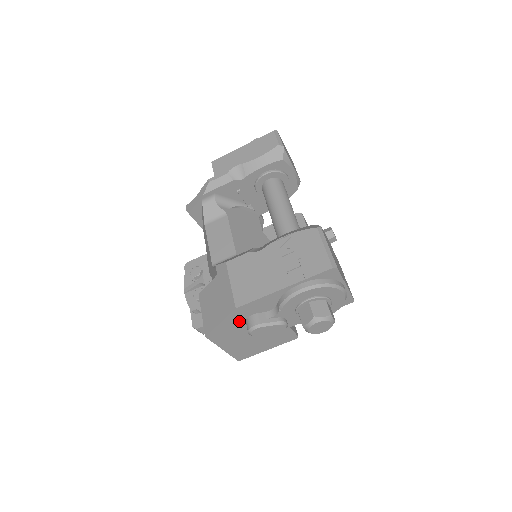
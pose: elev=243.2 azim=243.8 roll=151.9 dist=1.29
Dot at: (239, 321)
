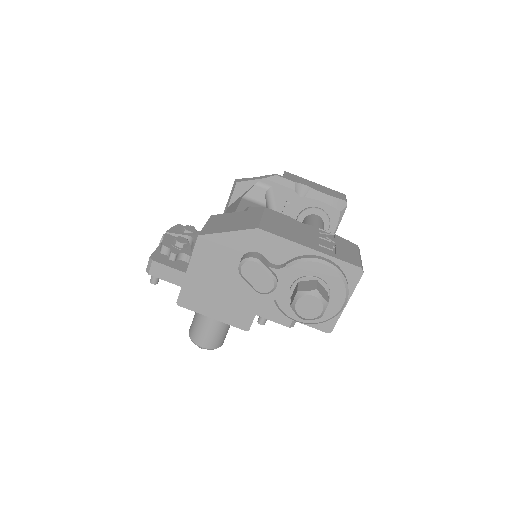
Dot at: (241, 248)
